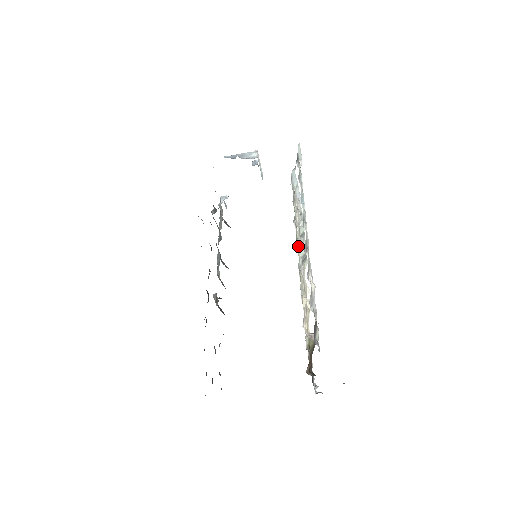
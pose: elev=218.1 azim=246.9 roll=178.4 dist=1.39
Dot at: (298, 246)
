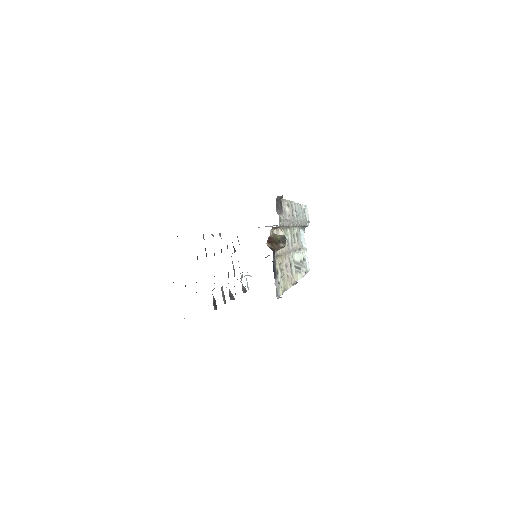
Dot at: (289, 232)
